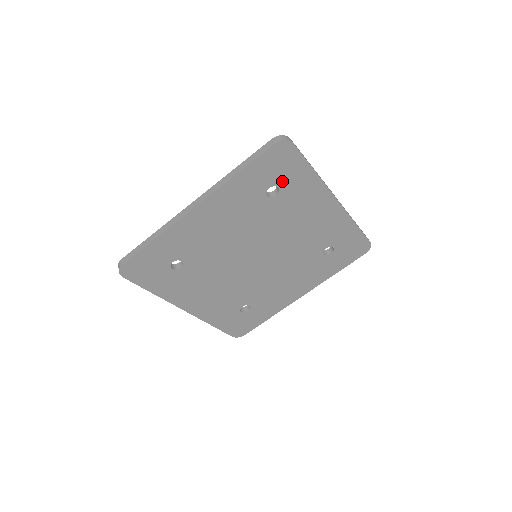
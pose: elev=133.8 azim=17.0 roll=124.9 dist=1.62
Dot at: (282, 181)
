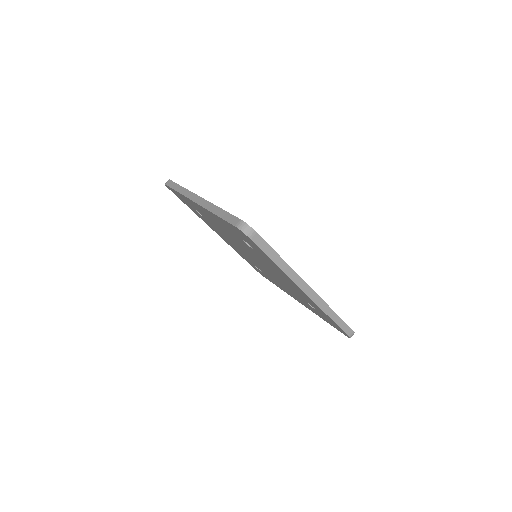
Dot at: (252, 246)
